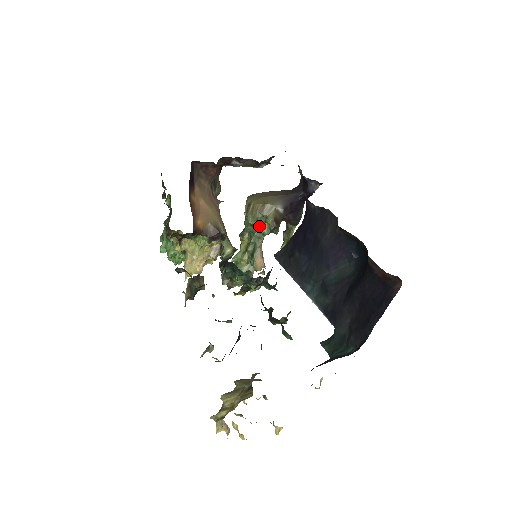
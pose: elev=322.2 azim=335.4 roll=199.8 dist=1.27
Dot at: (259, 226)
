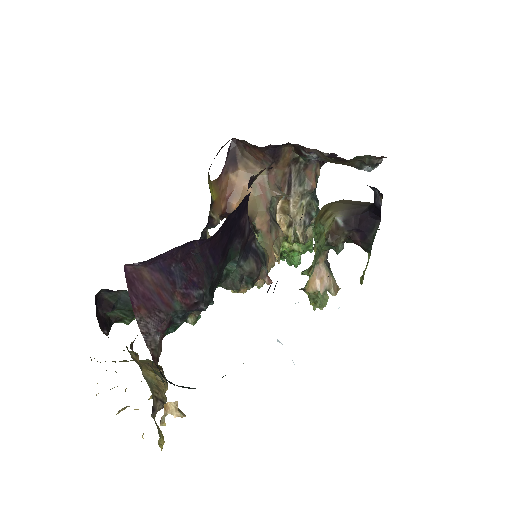
Dot at: (319, 236)
